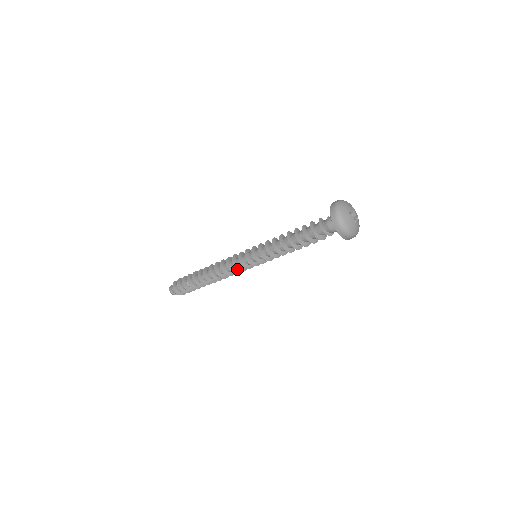
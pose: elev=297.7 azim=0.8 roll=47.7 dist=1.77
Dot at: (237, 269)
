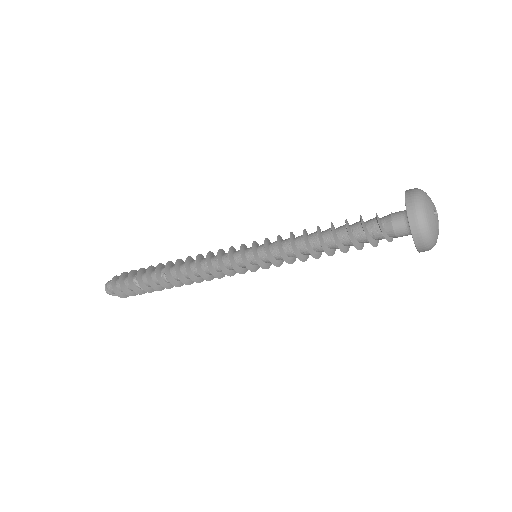
Dot at: occluded
